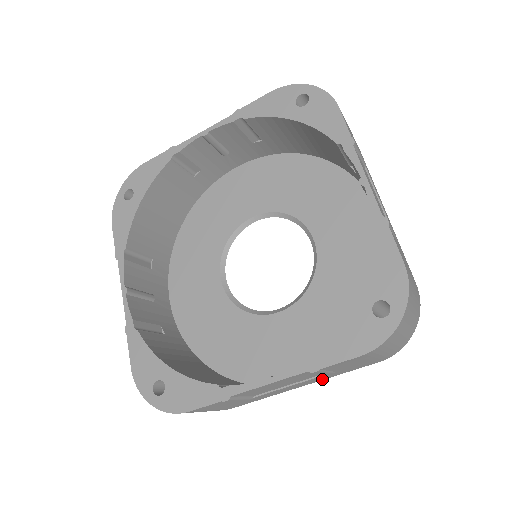
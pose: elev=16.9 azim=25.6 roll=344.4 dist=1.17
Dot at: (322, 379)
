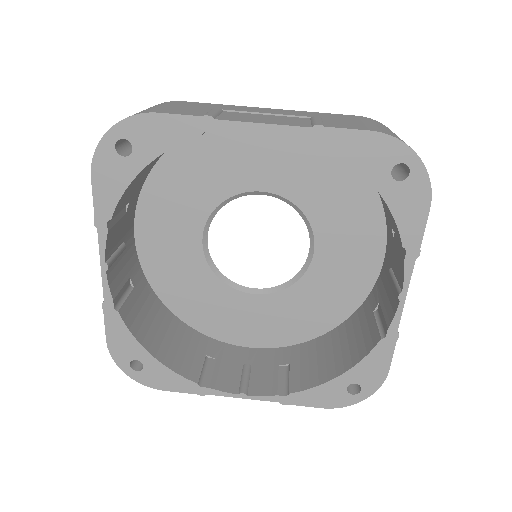
Dot at: occluded
